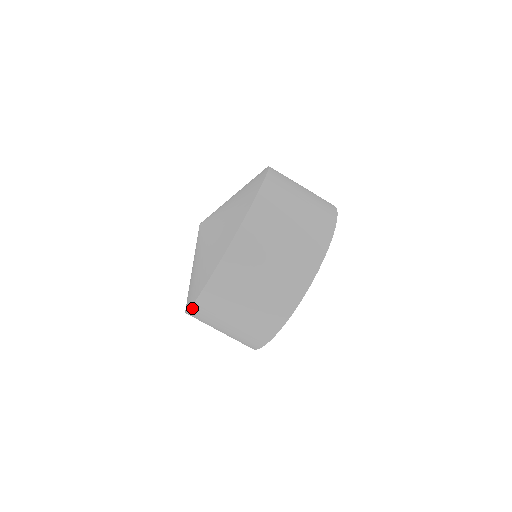
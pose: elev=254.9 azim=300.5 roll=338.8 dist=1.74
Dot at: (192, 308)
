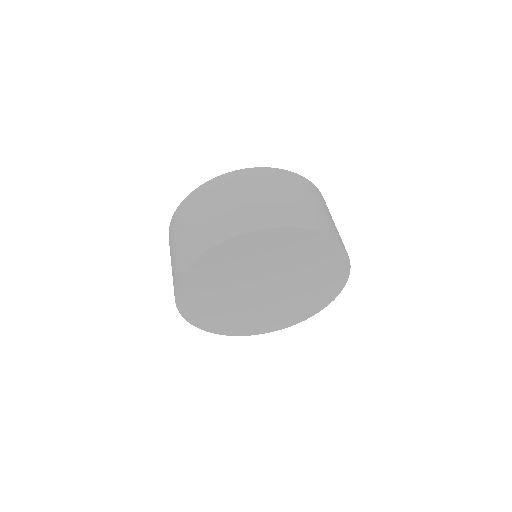
Dot at: (169, 230)
